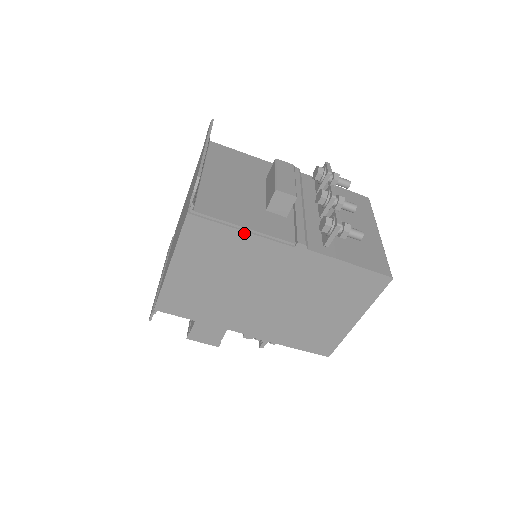
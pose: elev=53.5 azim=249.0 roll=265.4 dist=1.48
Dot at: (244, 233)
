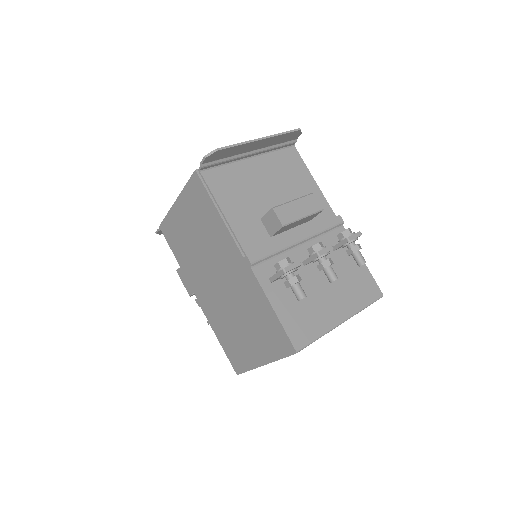
Dot at: (220, 216)
